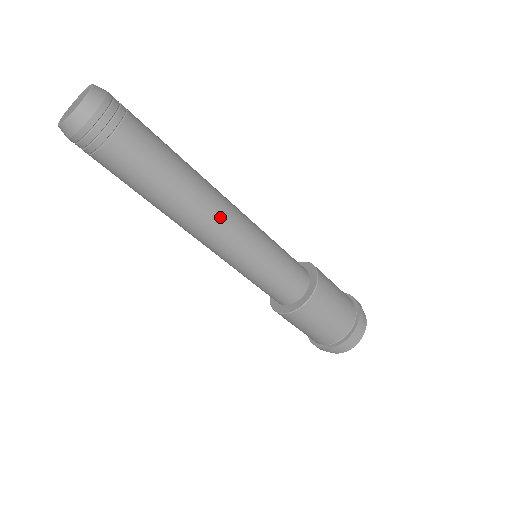
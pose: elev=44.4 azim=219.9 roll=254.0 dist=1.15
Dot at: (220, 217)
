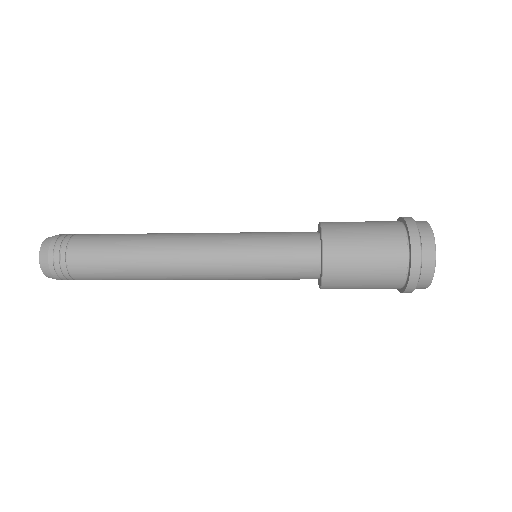
Dot at: (182, 273)
